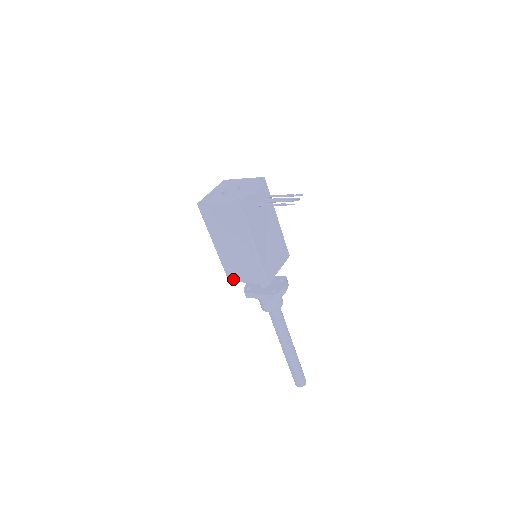
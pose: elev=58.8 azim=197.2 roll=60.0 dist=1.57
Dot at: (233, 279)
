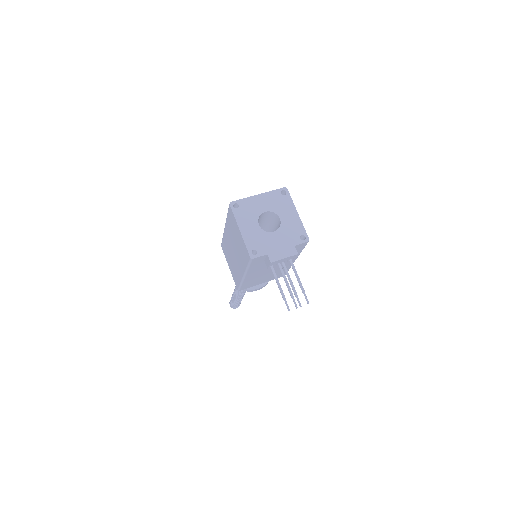
Dot at: (224, 250)
